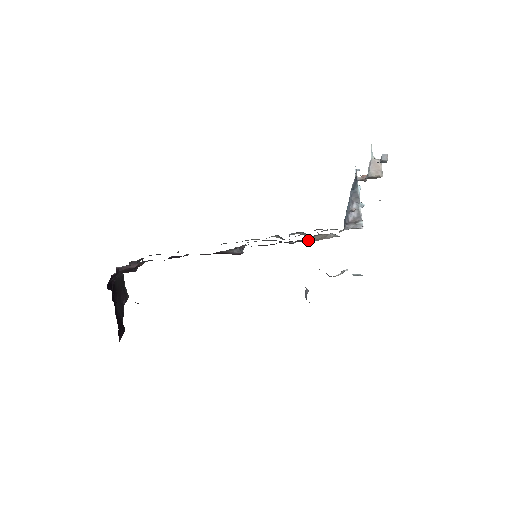
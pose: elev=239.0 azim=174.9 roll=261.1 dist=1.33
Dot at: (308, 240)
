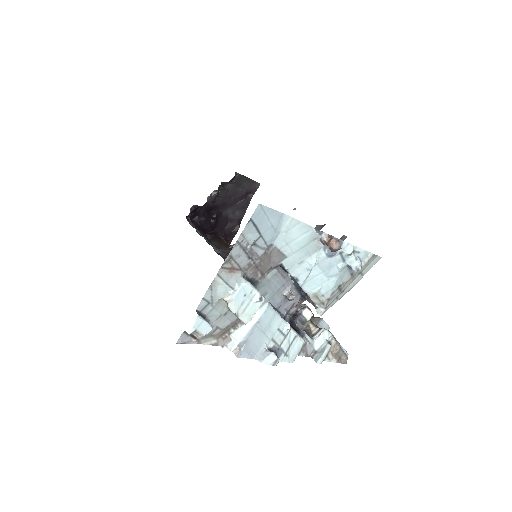
Dot at: occluded
